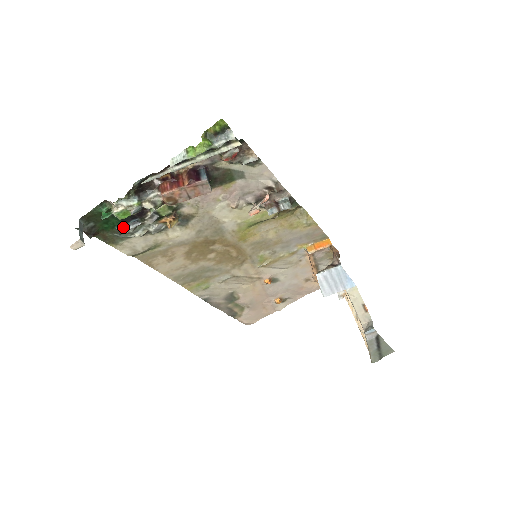
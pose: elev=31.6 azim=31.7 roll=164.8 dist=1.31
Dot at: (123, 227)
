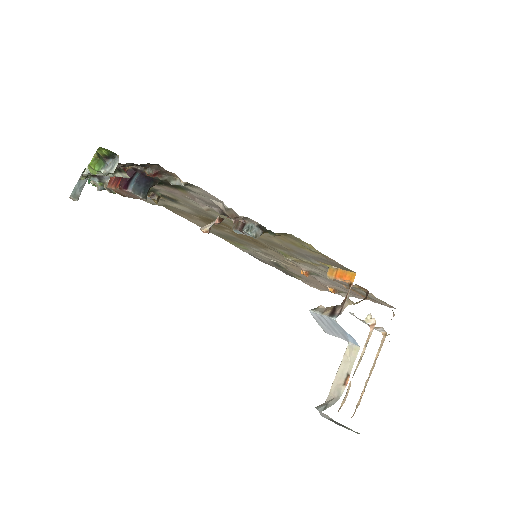
Dot at: occluded
